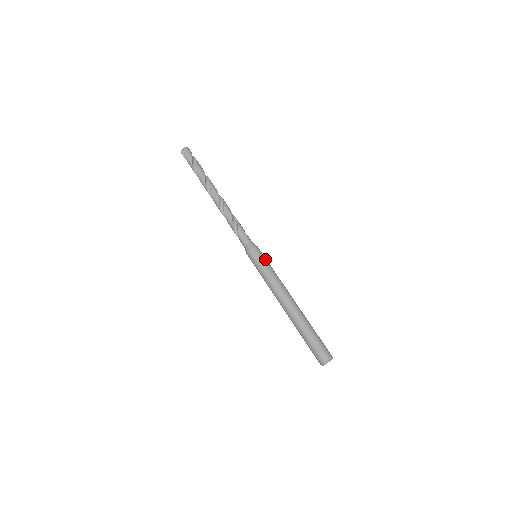
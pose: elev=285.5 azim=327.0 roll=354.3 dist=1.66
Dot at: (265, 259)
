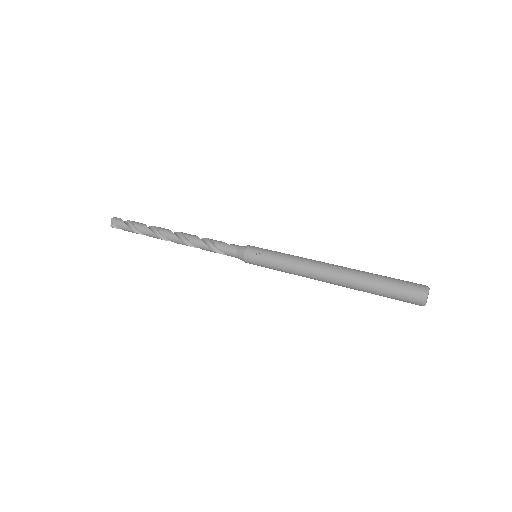
Dot at: (266, 250)
